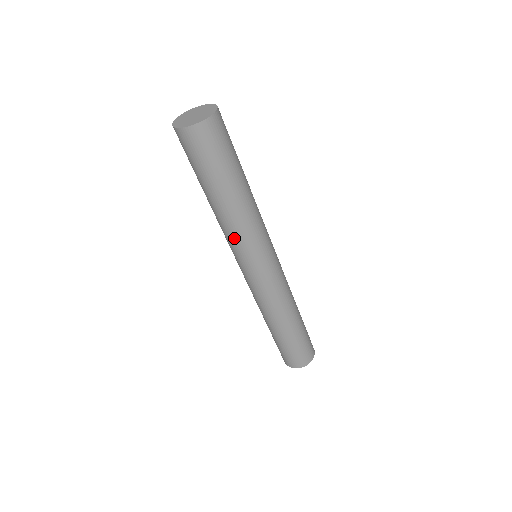
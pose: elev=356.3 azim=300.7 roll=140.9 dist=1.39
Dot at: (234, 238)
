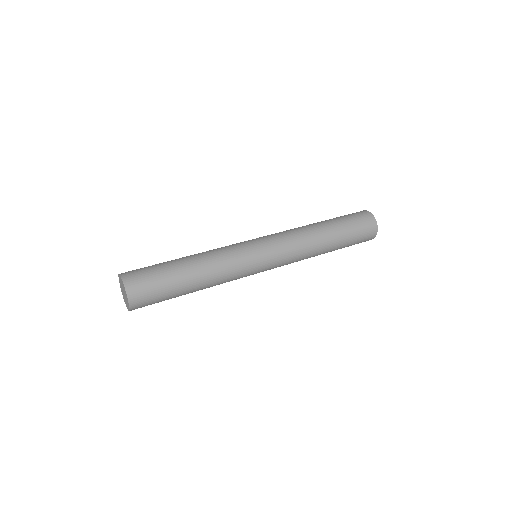
Dot at: occluded
